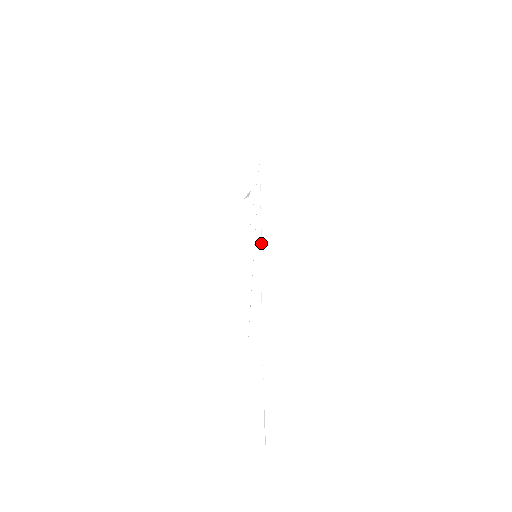
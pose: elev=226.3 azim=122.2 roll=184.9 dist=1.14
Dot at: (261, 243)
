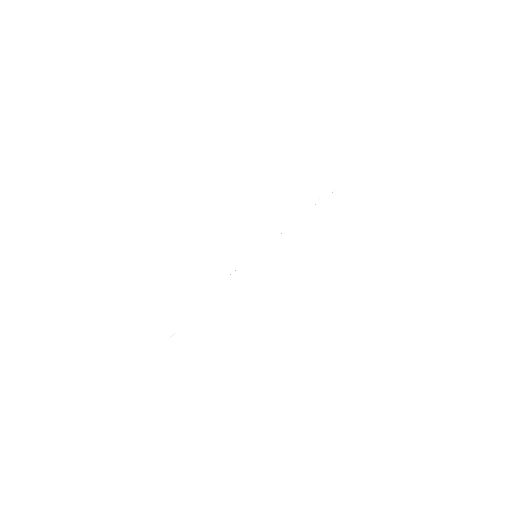
Dot at: occluded
